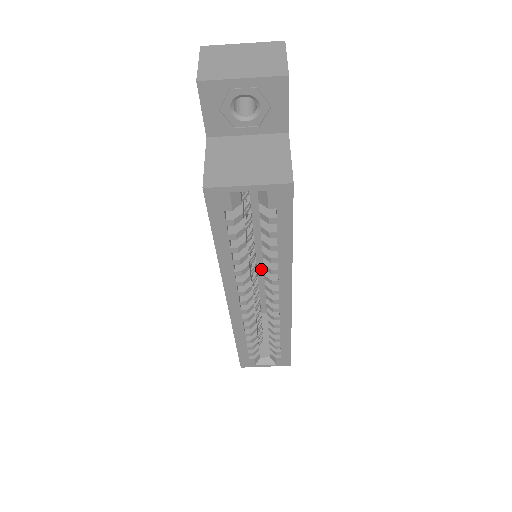
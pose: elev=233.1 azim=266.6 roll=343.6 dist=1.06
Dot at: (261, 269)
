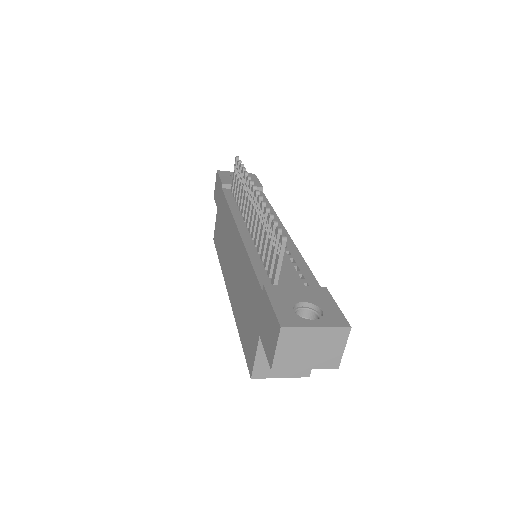
Dot at: occluded
